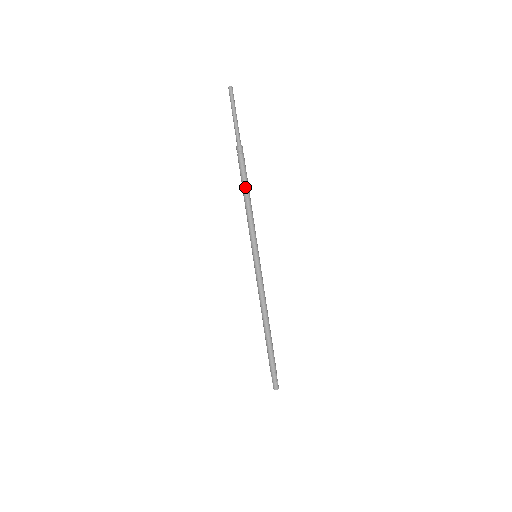
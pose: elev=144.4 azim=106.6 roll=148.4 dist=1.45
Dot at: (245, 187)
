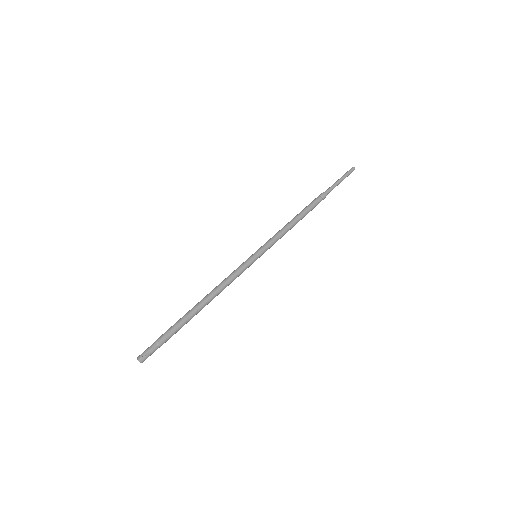
Dot at: (300, 213)
